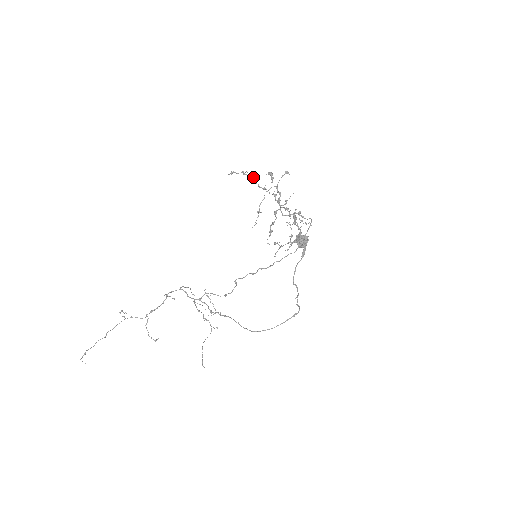
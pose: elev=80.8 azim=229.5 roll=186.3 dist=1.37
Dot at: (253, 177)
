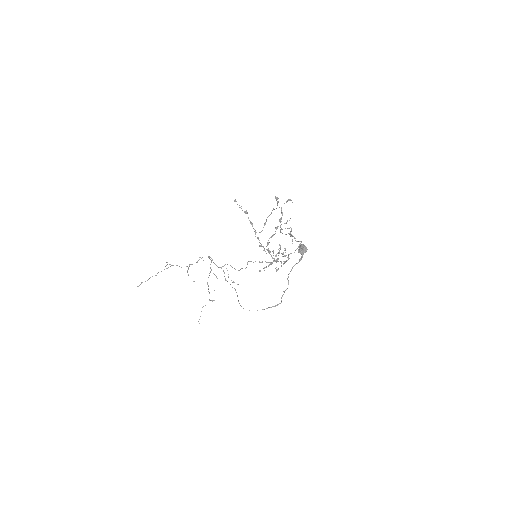
Dot at: (246, 211)
